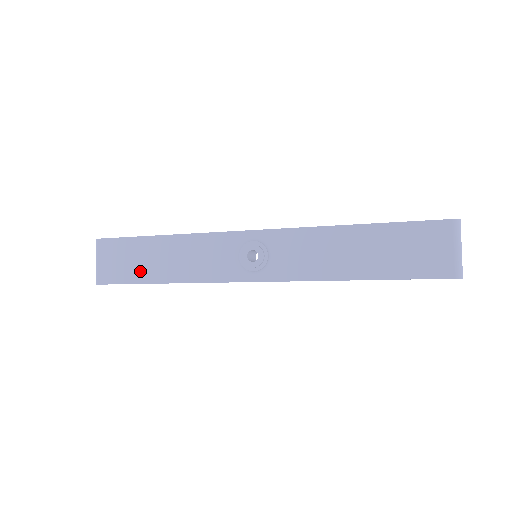
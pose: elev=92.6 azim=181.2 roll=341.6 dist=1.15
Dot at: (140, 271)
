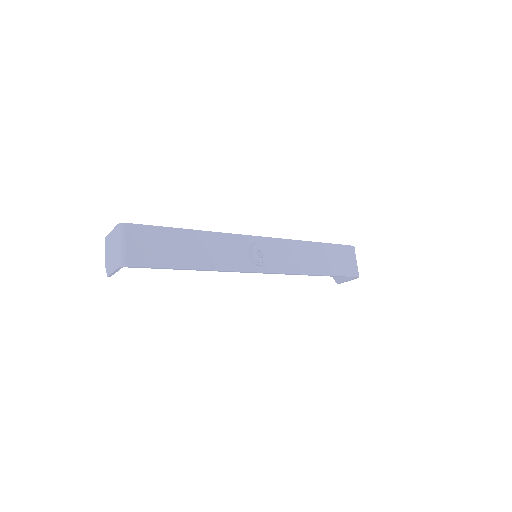
Dot at: (172, 257)
